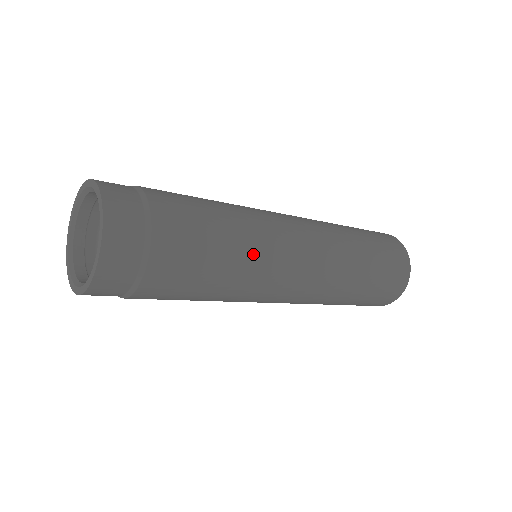
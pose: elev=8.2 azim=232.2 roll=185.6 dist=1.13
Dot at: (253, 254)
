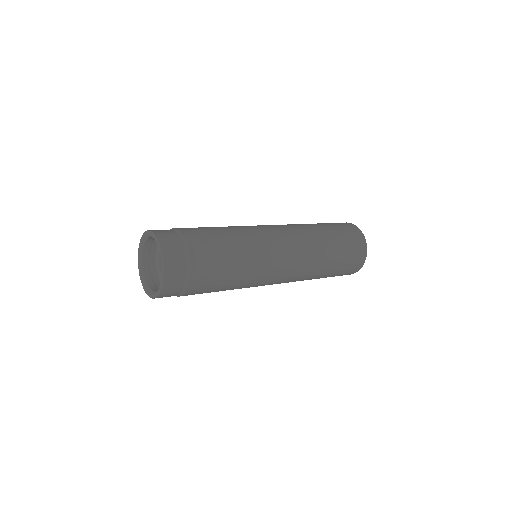
Dot at: (244, 286)
